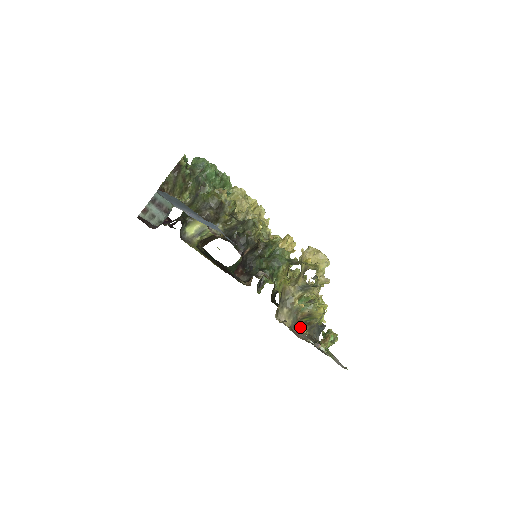
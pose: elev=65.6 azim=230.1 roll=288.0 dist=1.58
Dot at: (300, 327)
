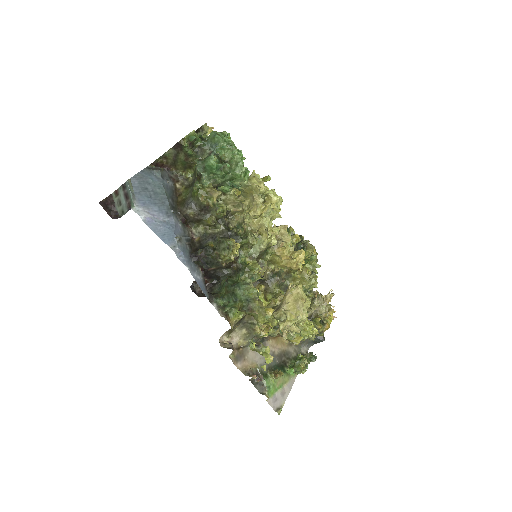
Dot at: occluded
